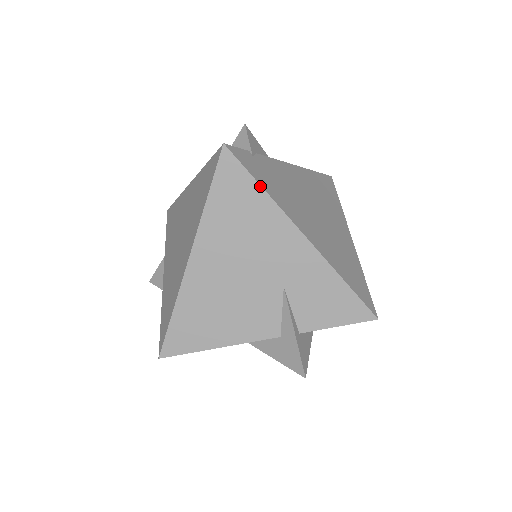
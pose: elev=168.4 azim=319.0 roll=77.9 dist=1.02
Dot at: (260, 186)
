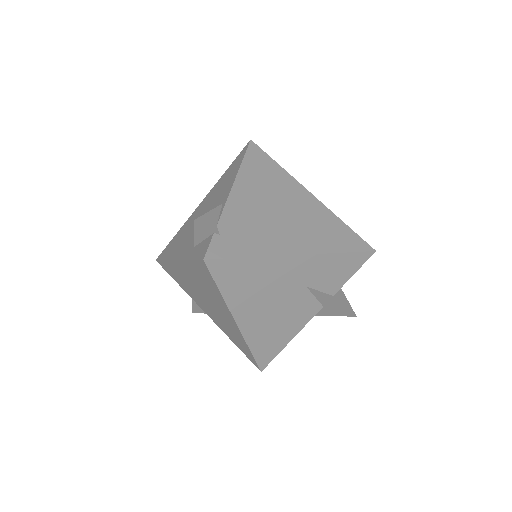
Dot at: (248, 258)
